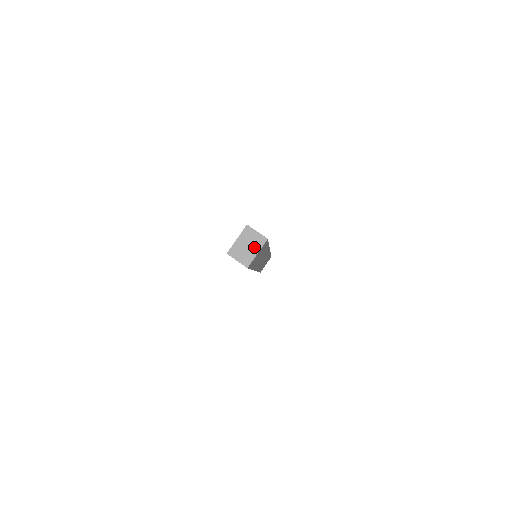
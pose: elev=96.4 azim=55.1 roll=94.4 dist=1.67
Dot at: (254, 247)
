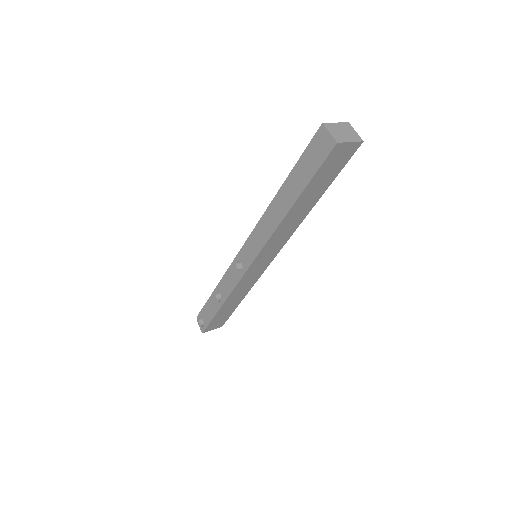
Dot at: (349, 137)
